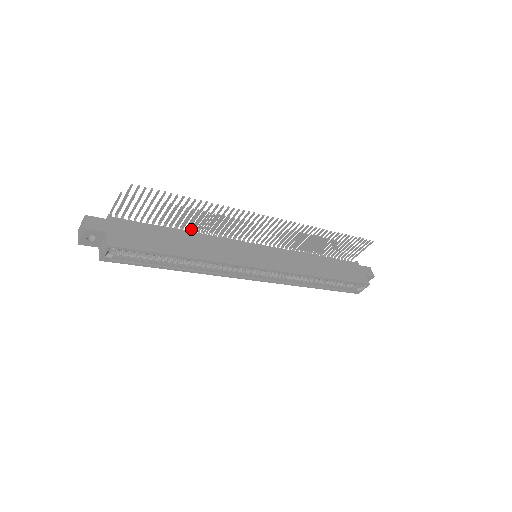
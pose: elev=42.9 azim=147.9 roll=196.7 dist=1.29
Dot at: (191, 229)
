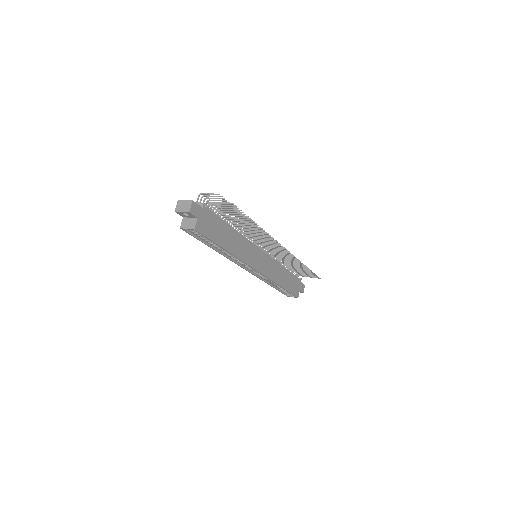
Dot at: occluded
